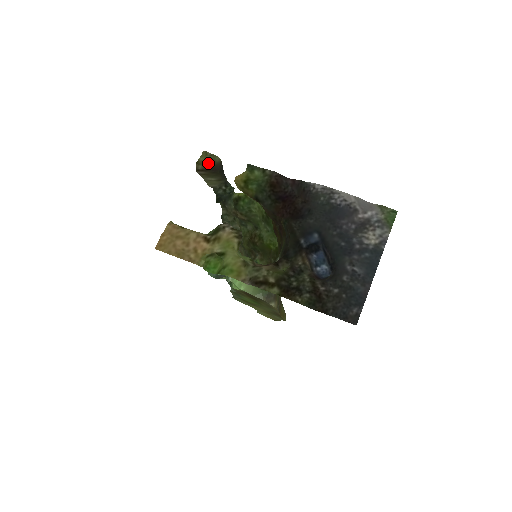
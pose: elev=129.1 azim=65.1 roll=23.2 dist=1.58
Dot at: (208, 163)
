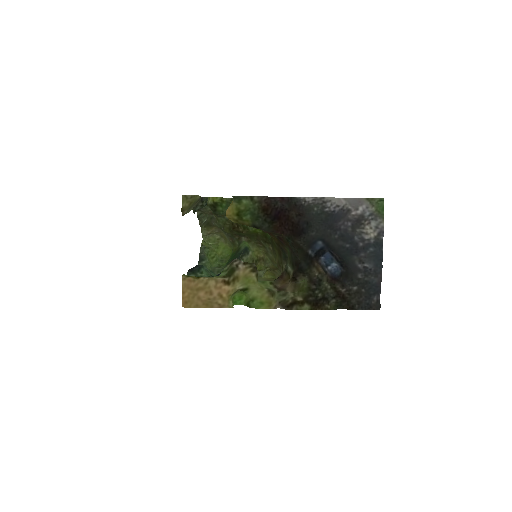
Dot at: (191, 205)
